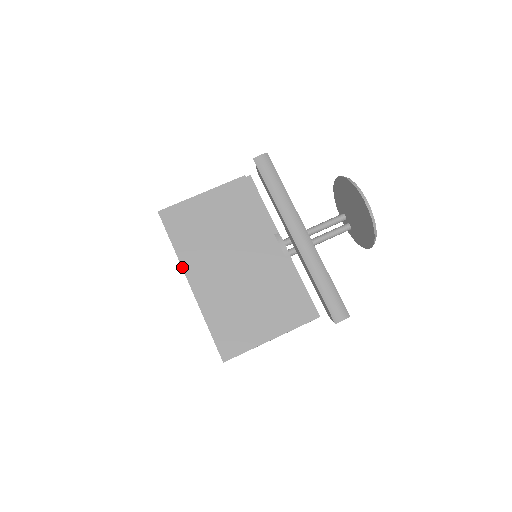
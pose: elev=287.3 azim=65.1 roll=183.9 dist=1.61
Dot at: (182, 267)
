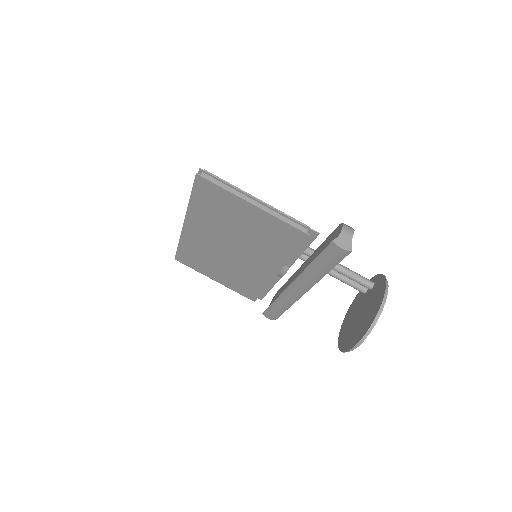
Dot at: (186, 214)
